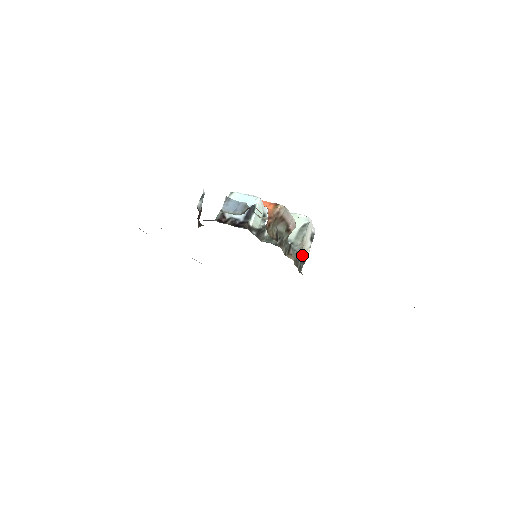
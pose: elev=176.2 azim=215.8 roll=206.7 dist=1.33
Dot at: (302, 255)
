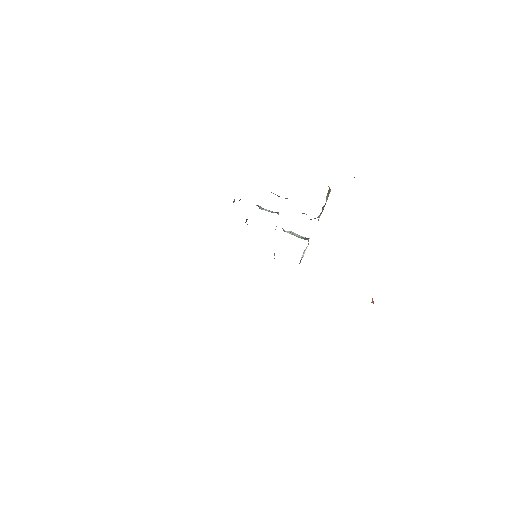
Dot at: occluded
